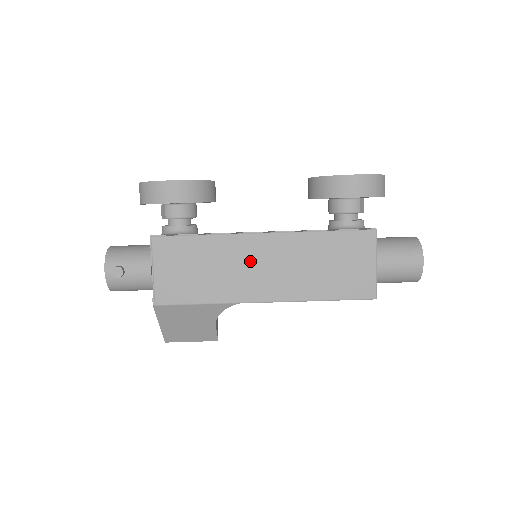
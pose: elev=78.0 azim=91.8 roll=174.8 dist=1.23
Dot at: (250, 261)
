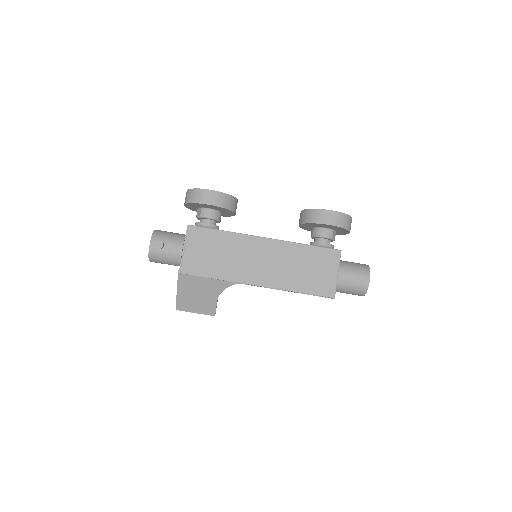
Dot at: (253, 255)
